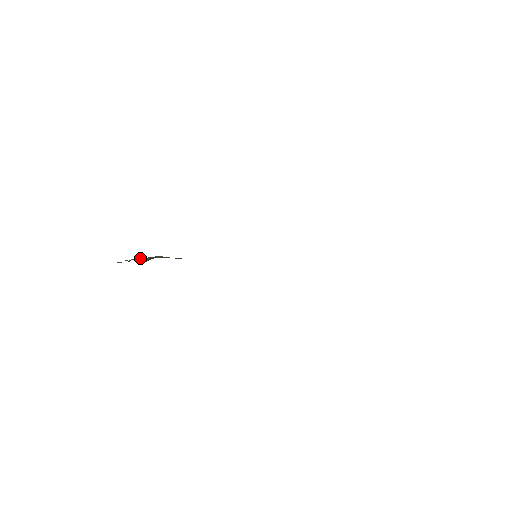
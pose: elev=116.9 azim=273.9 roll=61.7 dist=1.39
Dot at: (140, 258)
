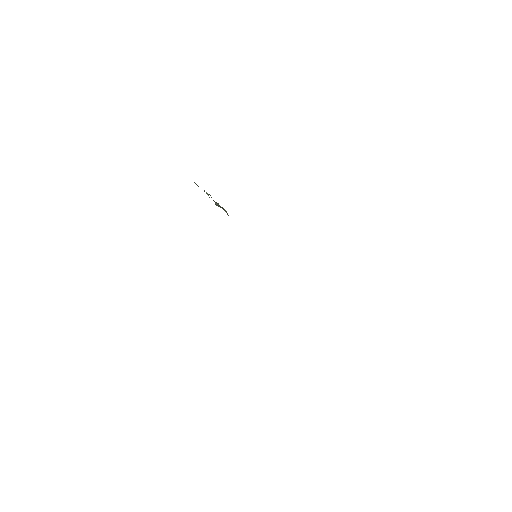
Dot at: occluded
